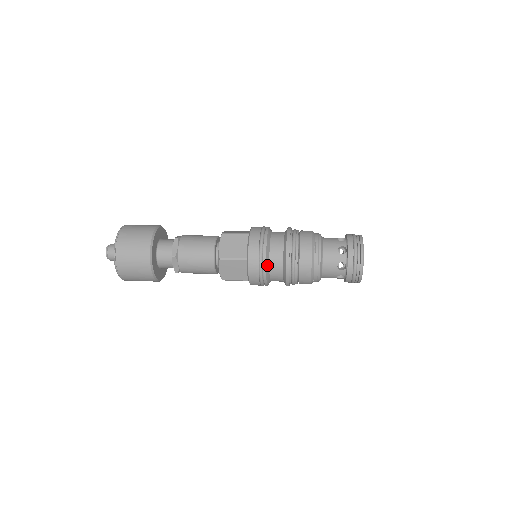
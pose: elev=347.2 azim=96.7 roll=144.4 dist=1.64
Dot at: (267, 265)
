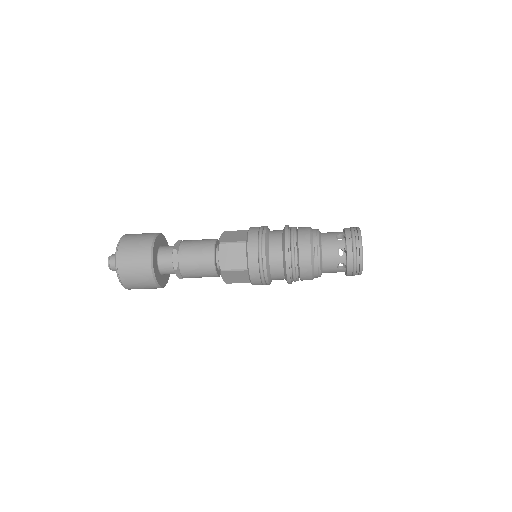
Dot at: (268, 273)
